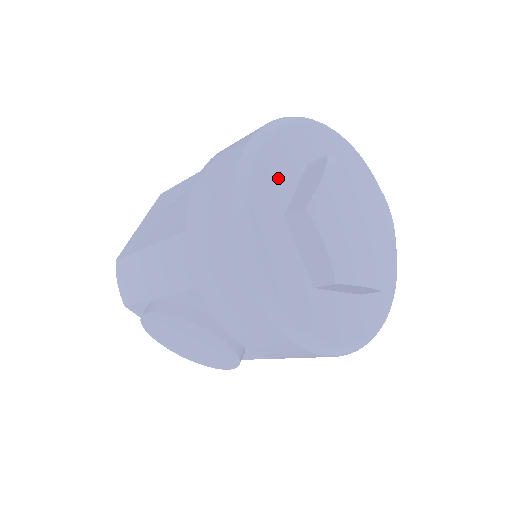
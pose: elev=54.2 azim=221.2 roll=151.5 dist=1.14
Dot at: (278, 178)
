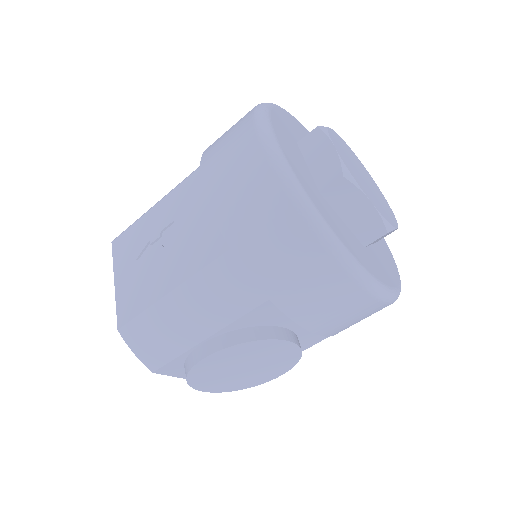
Dot at: (297, 160)
